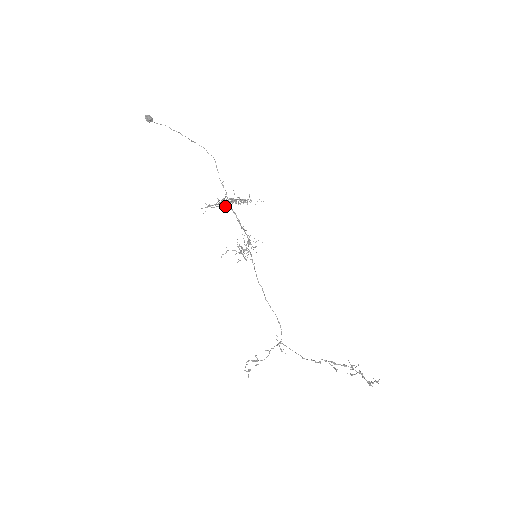
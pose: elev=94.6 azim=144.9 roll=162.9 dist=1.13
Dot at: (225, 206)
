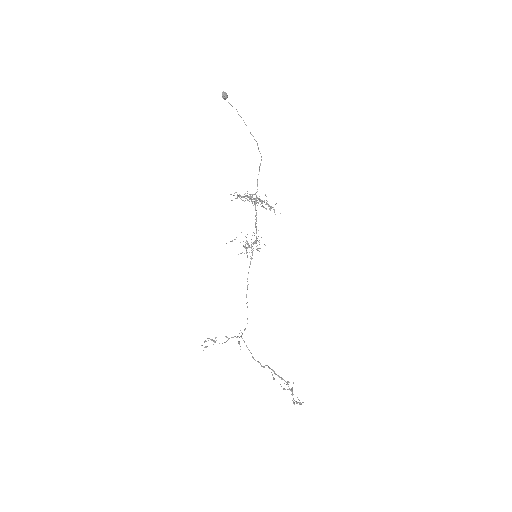
Dot at: occluded
